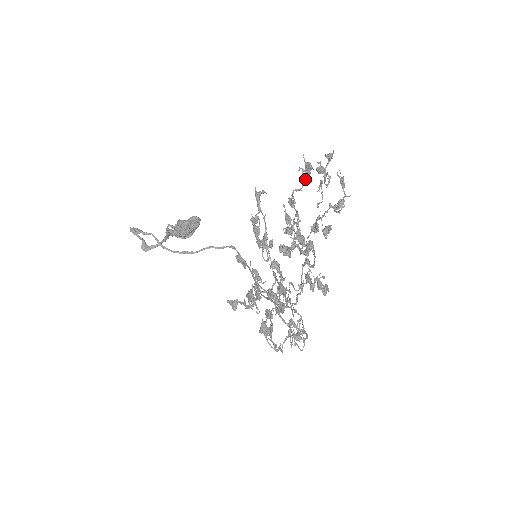
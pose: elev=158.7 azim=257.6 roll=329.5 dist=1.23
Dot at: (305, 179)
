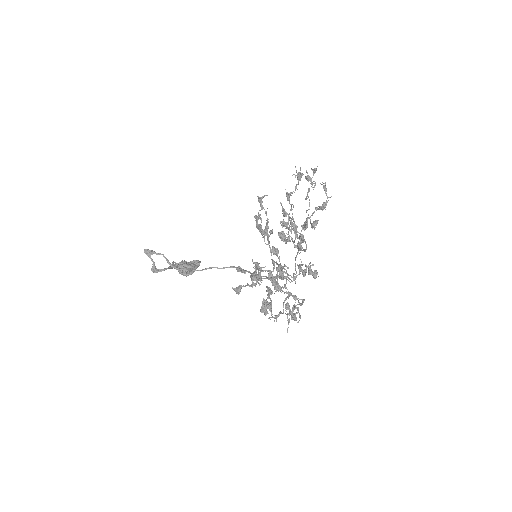
Dot at: (297, 184)
